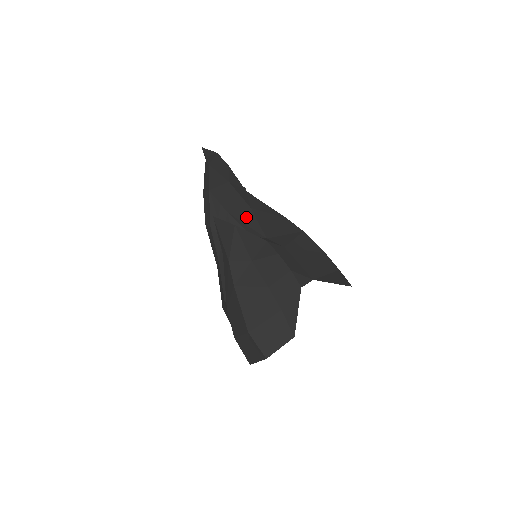
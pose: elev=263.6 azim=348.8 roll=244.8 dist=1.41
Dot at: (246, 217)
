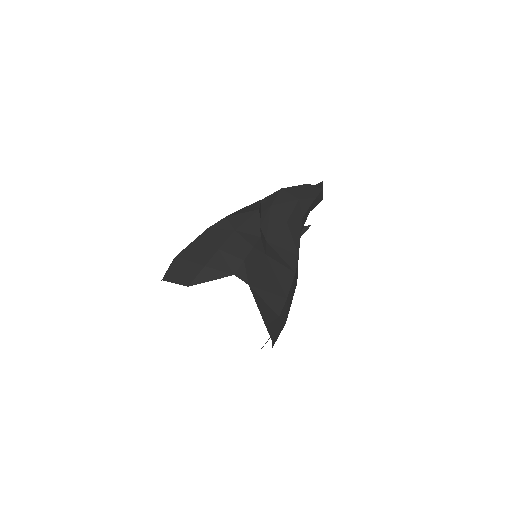
Dot at: (276, 221)
